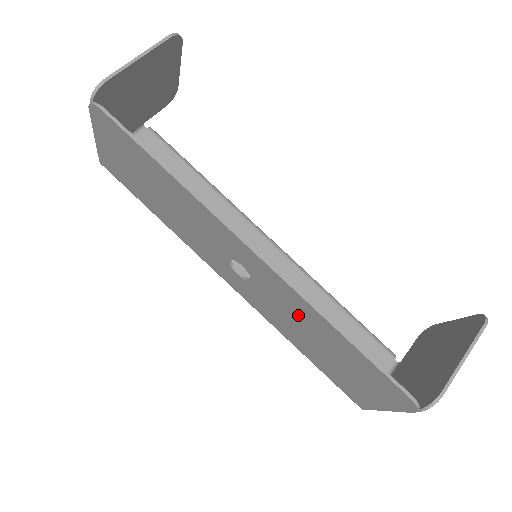
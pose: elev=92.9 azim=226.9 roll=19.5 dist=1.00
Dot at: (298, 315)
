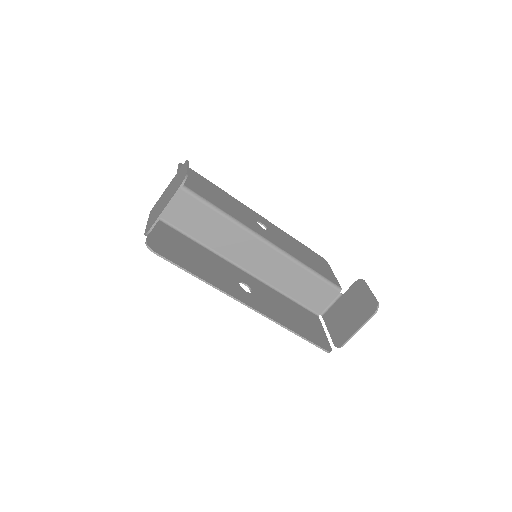
Dot at: (276, 312)
